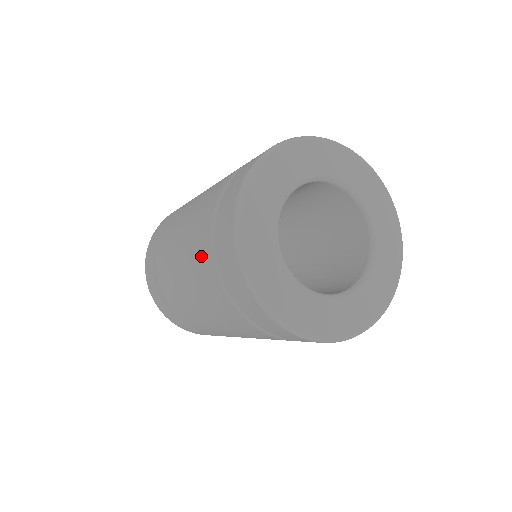
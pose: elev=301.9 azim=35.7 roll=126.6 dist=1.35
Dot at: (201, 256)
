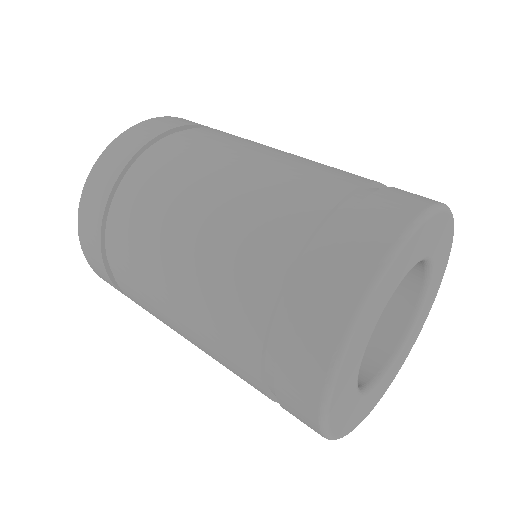
Dot at: (240, 312)
